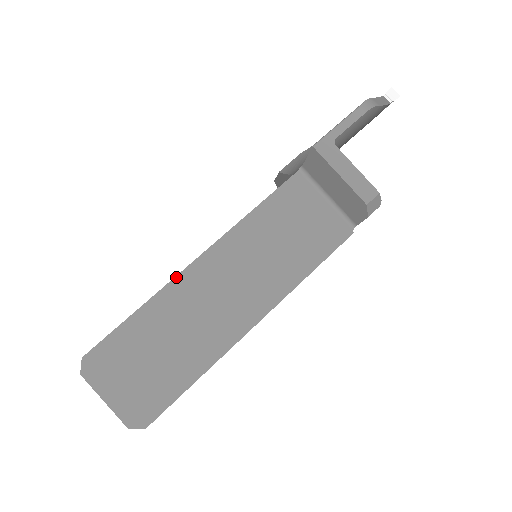
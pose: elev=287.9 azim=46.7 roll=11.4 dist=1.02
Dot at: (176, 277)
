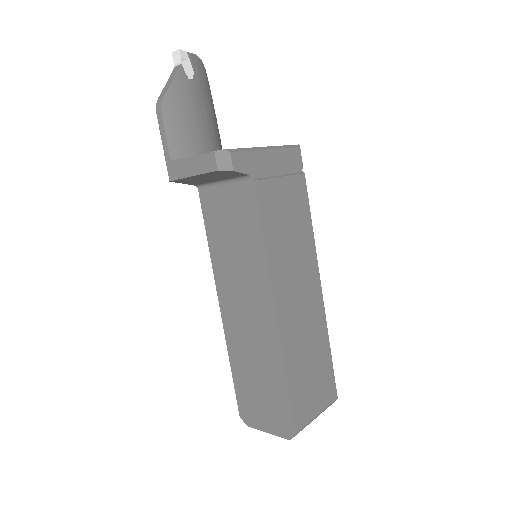
Dot at: (224, 330)
